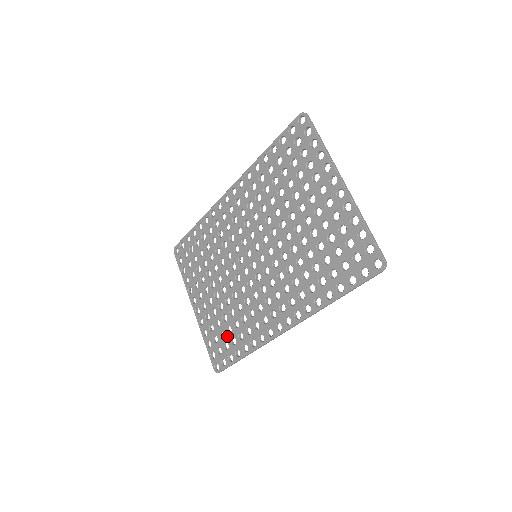
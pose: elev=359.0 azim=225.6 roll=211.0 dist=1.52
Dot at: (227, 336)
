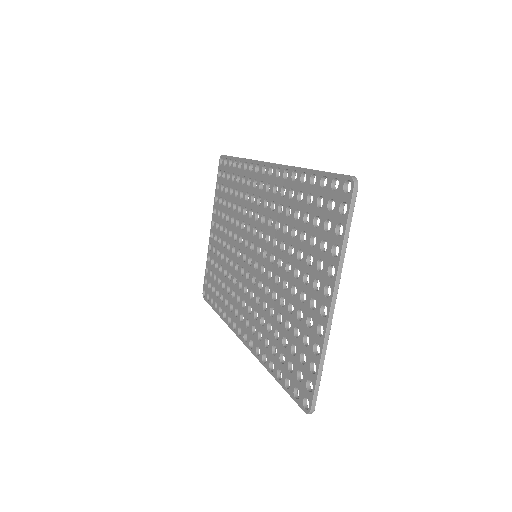
Dot at: (216, 284)
